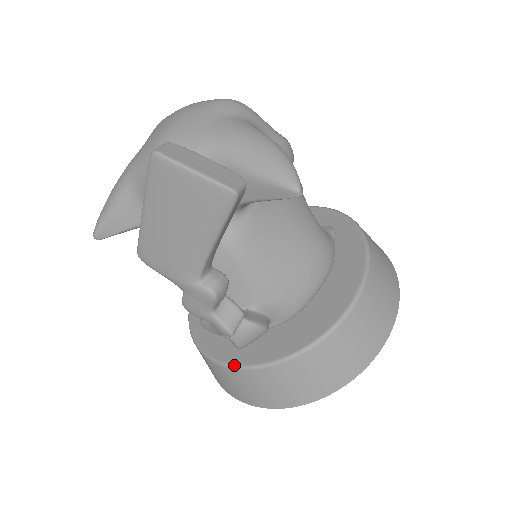
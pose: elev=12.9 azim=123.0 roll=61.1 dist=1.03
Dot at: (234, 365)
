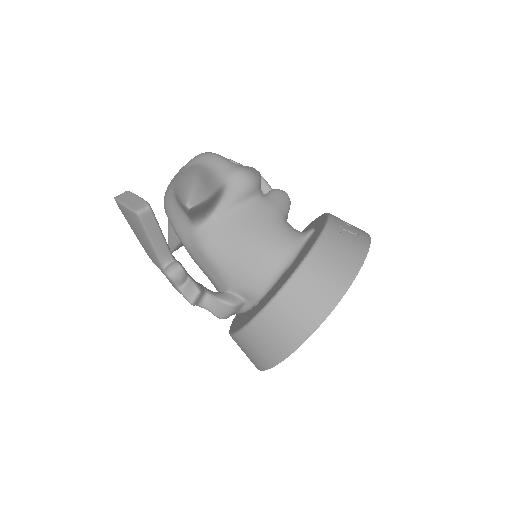
Dot at: (231, 333)
